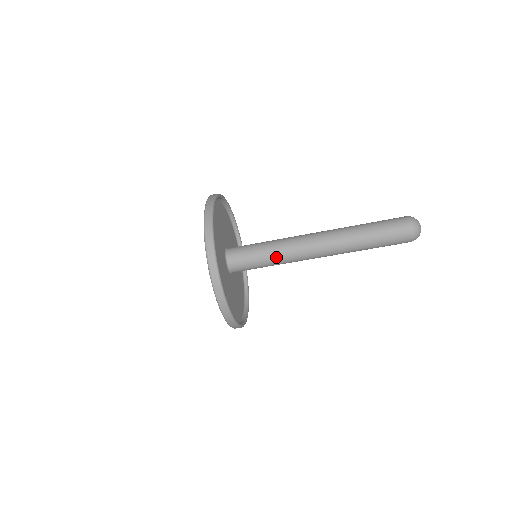
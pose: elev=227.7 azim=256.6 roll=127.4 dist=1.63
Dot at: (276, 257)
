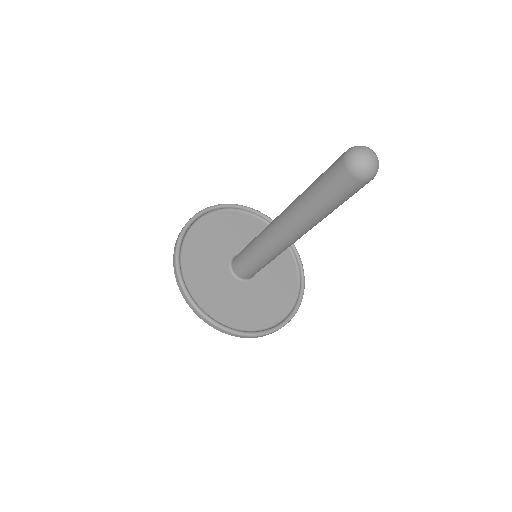
Dot at: (260, 255)
